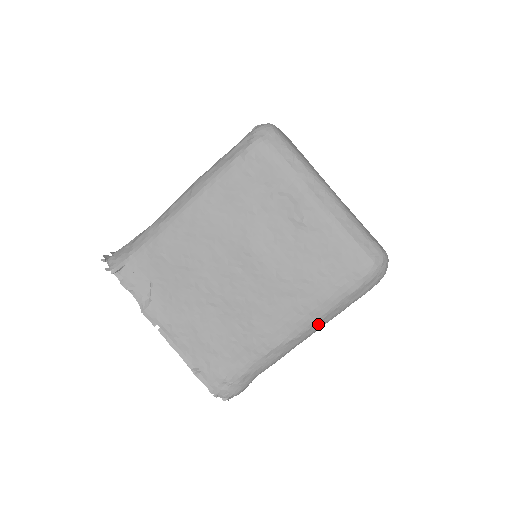
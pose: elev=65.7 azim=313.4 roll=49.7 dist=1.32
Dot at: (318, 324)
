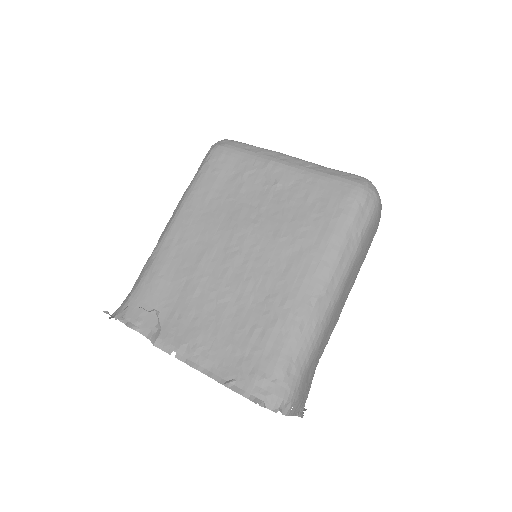
Dot at: (338, 270)
